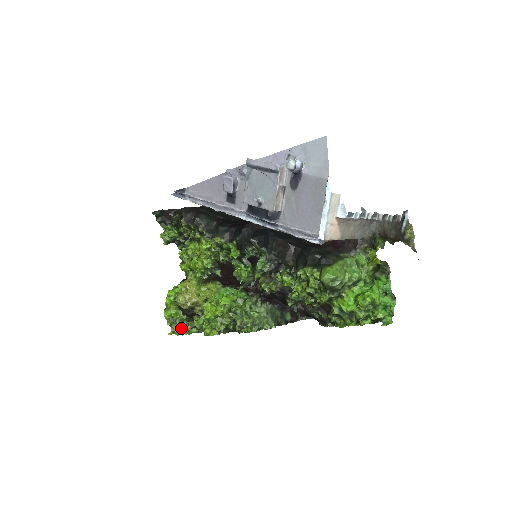
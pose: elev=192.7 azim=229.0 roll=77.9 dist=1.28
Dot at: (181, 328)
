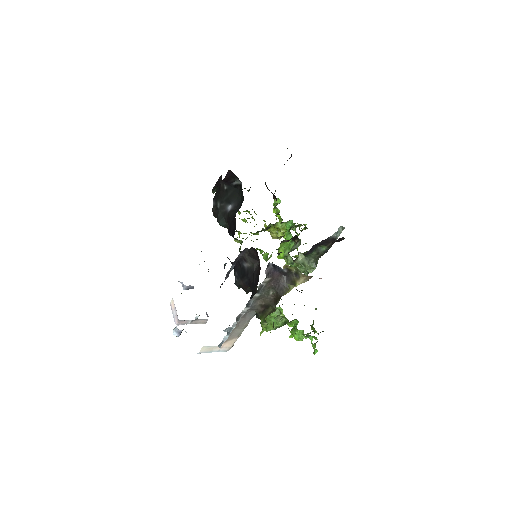
Dot at: (299, 226)
